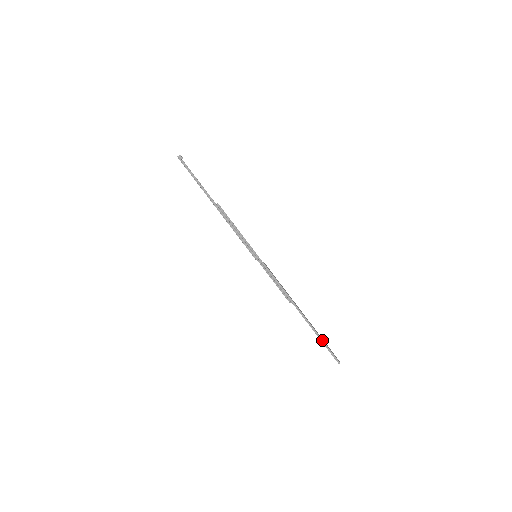
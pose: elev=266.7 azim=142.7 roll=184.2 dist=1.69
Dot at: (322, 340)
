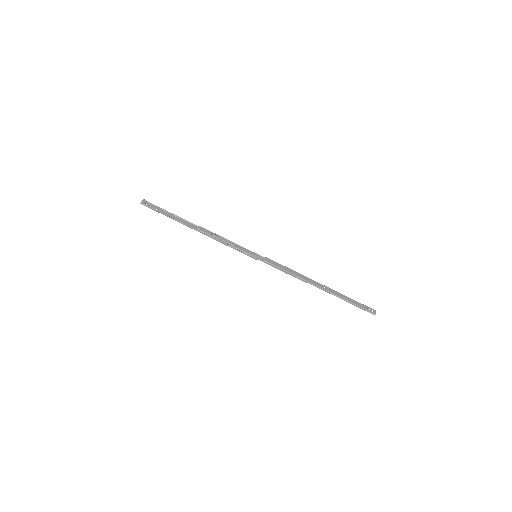
Dot at: (350, 302)
